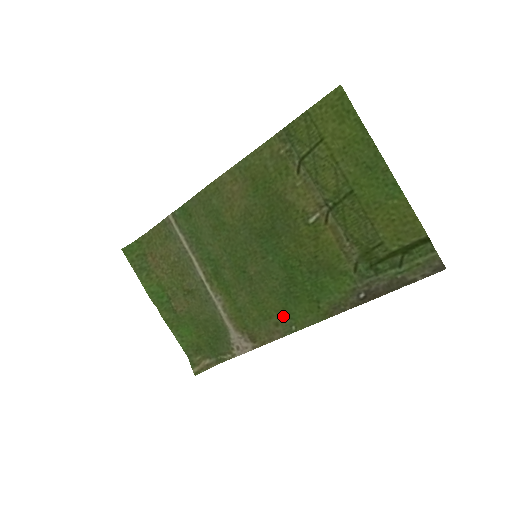
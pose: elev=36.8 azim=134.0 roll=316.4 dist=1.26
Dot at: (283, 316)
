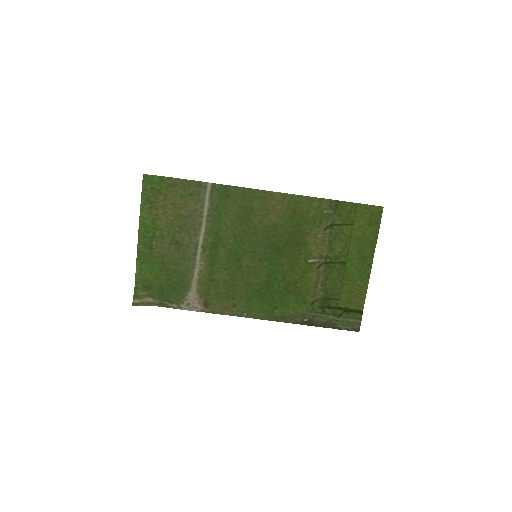
Dot at: (243, 303)
